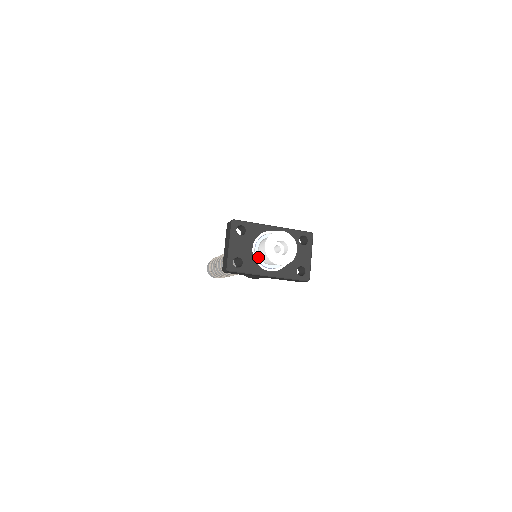
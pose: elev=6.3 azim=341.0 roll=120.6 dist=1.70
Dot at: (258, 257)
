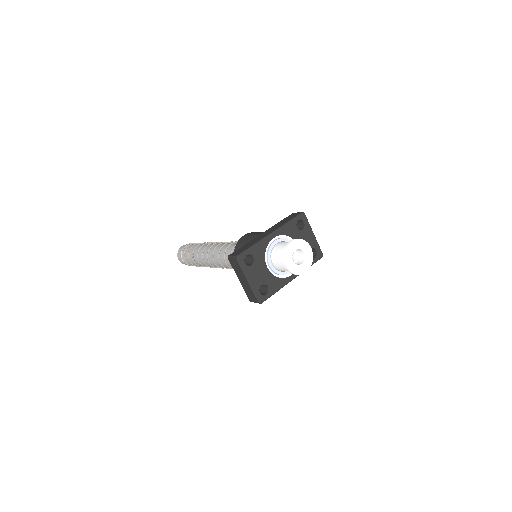
Dot at: (276, 271)
